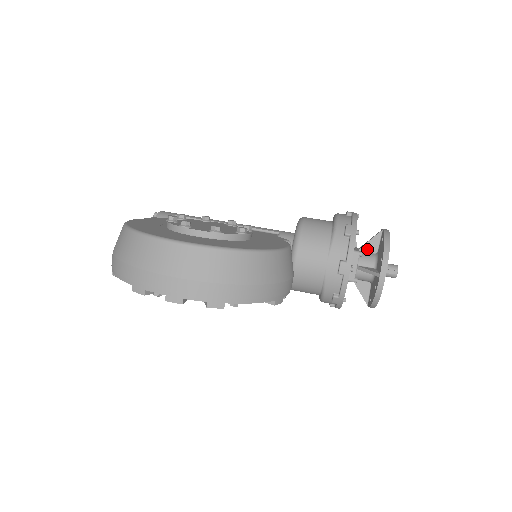
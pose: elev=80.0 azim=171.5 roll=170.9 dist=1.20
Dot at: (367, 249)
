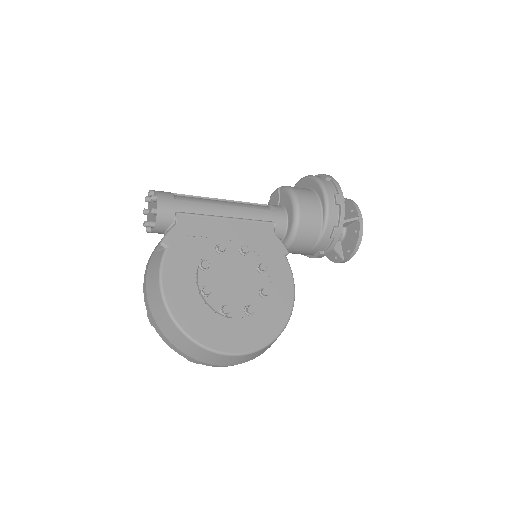
Dot at: occluded
